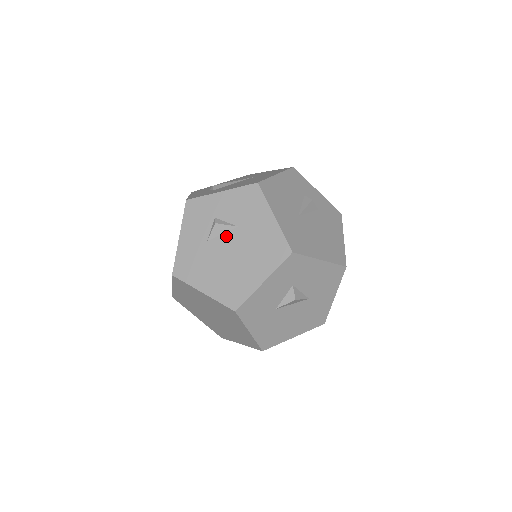
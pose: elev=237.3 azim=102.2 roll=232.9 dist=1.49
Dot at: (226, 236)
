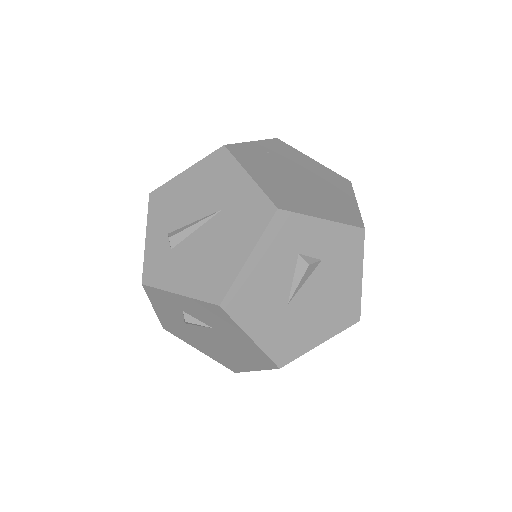
Dot at: (203, 329)
